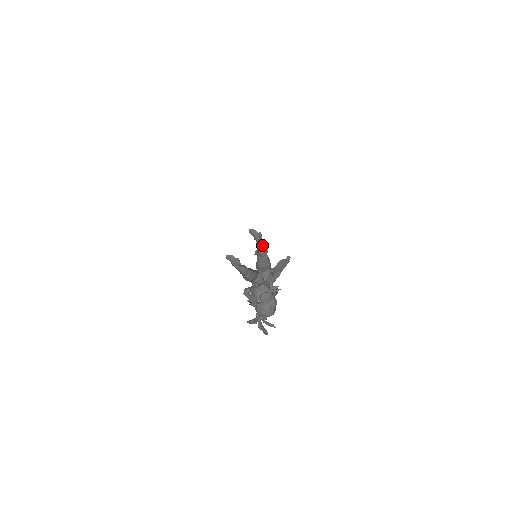
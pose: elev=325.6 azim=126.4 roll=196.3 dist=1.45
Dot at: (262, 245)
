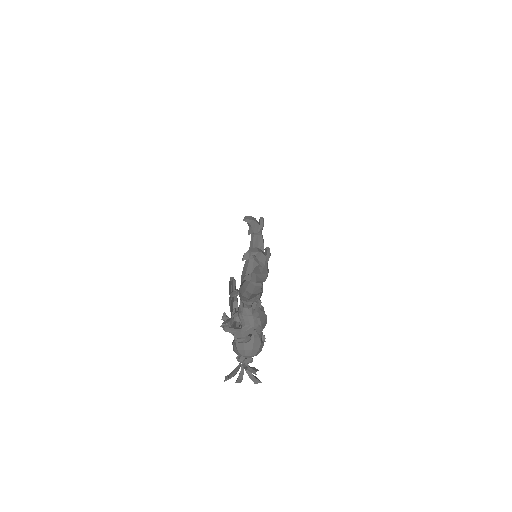
Dot at: (262, 237)
